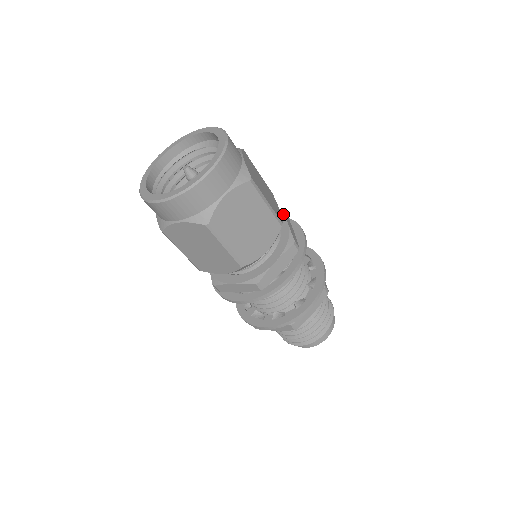
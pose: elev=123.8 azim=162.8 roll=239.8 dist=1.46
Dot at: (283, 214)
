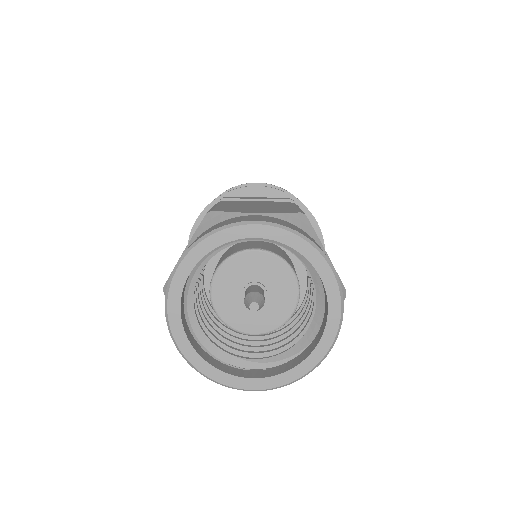
Dot at: occluded
